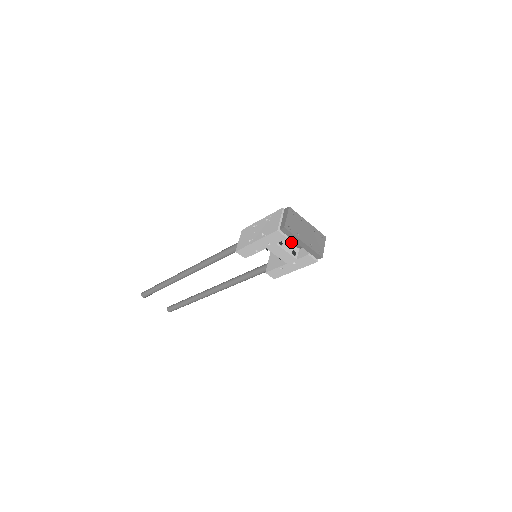
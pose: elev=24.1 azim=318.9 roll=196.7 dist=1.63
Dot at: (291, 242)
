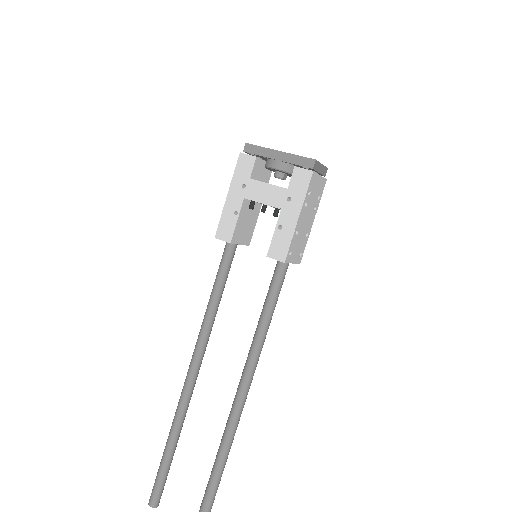
Dot at: (268, 168)
